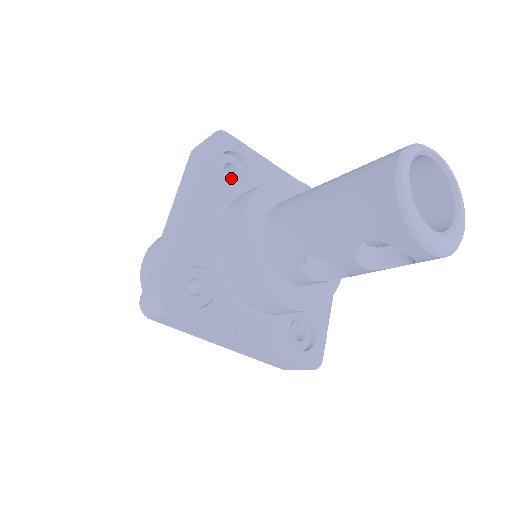
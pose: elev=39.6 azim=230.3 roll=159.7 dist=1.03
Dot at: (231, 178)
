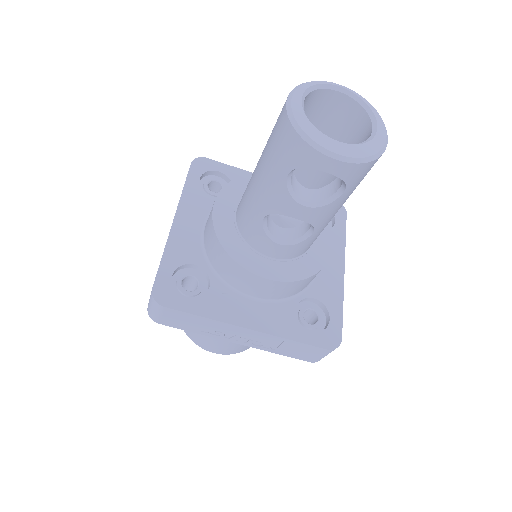
Dot at: (215, 192)
